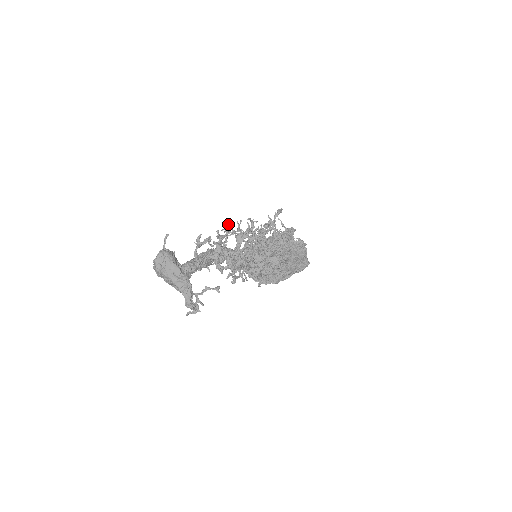
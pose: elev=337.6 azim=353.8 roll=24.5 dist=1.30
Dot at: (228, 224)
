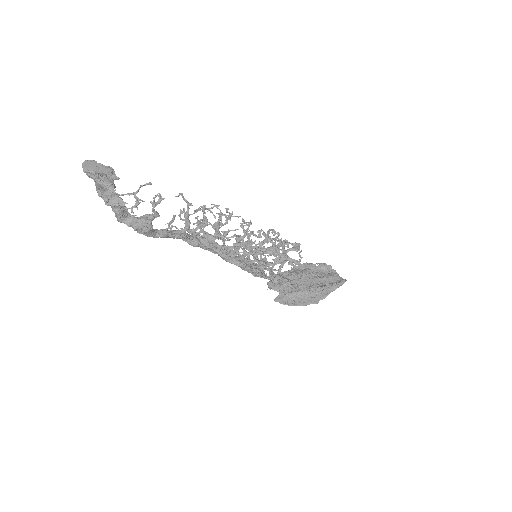
Dot at: (180, 193)
